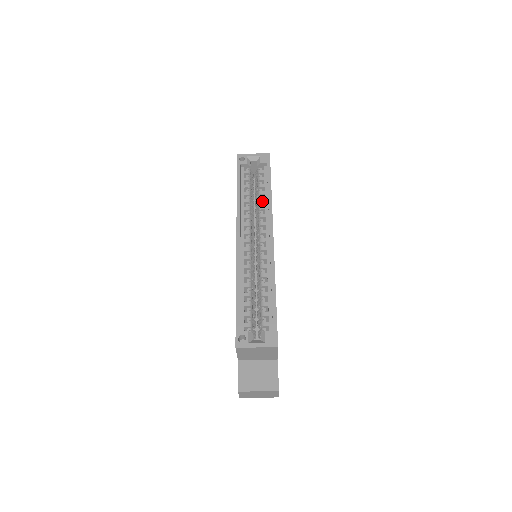
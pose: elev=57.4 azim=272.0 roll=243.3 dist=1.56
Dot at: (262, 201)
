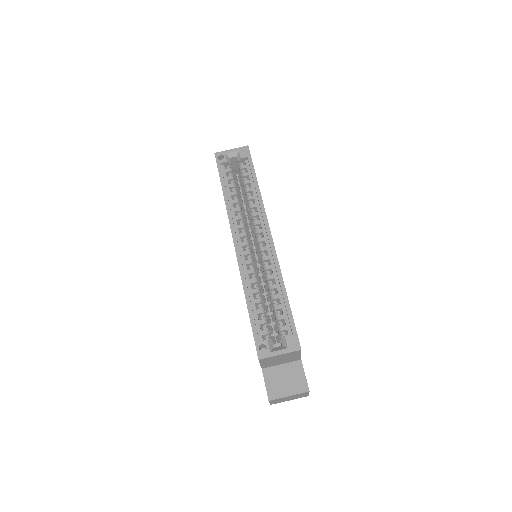
Dot at: (251, 198)
